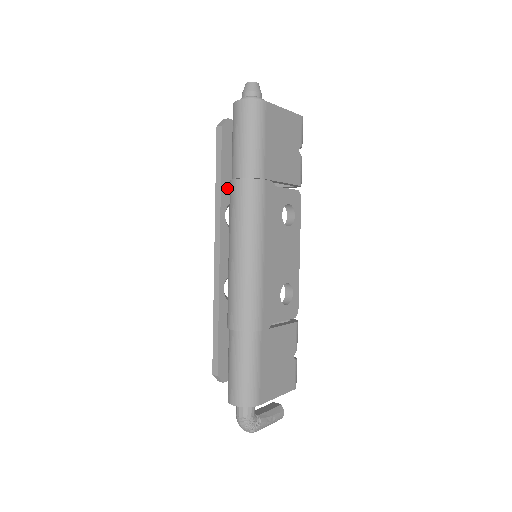
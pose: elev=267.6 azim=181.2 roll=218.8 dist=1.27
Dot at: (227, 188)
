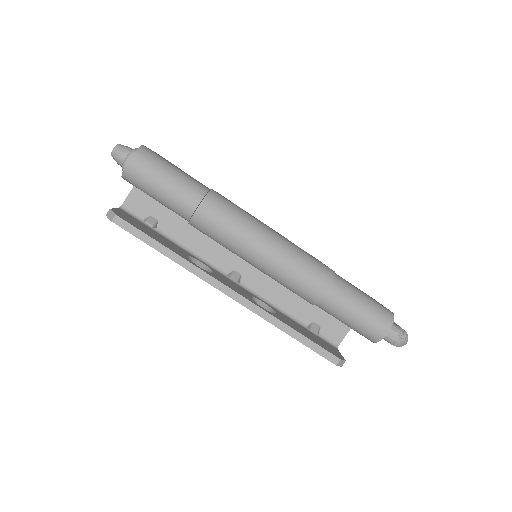
Dot at: (174, 251)
